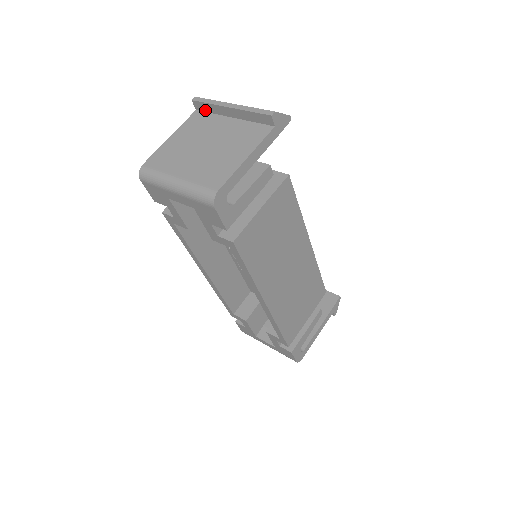
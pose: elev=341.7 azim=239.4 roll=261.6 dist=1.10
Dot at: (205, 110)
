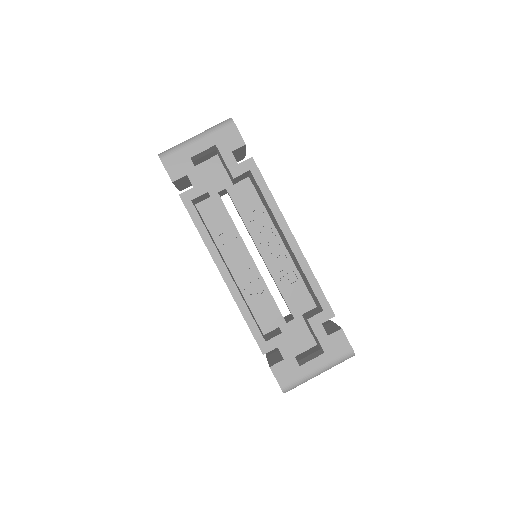
Dot at: occluded
